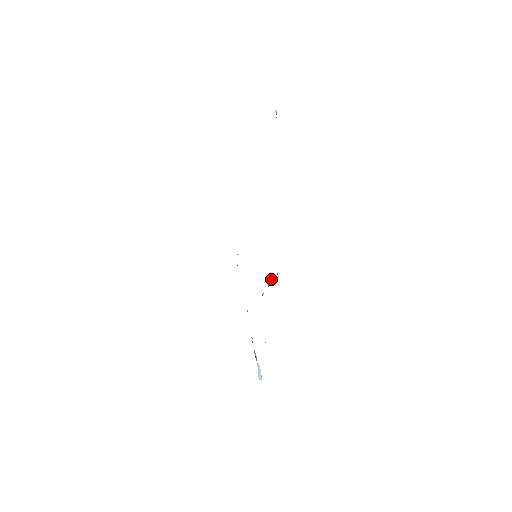
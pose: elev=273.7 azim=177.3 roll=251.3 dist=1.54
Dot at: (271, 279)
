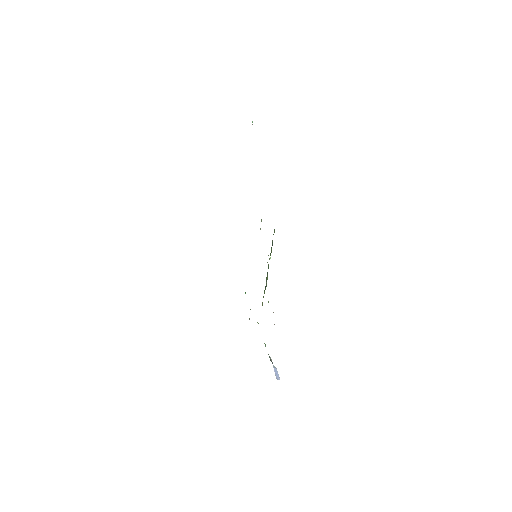
Dot at: (269, 258)
